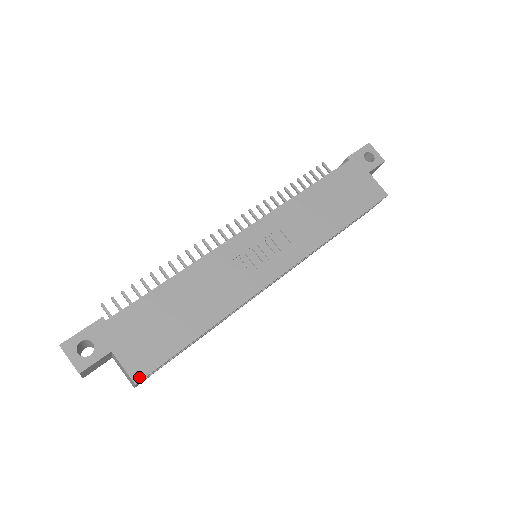
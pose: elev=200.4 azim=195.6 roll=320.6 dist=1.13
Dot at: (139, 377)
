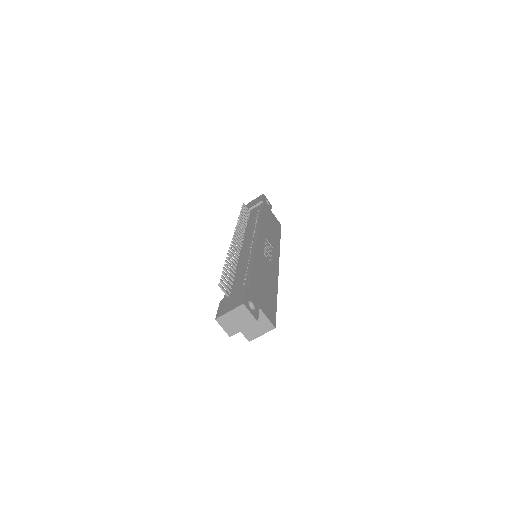
Dot at: (274, 323)
